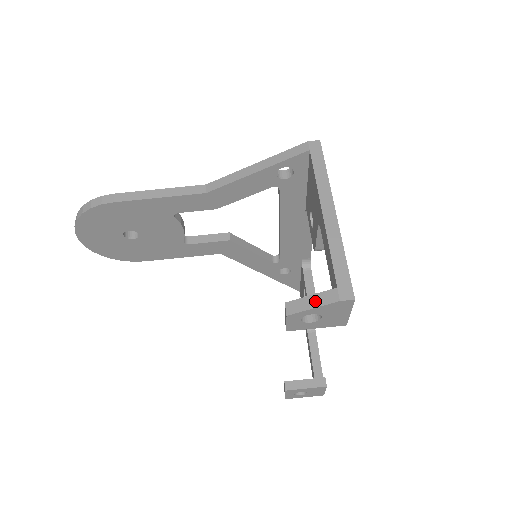
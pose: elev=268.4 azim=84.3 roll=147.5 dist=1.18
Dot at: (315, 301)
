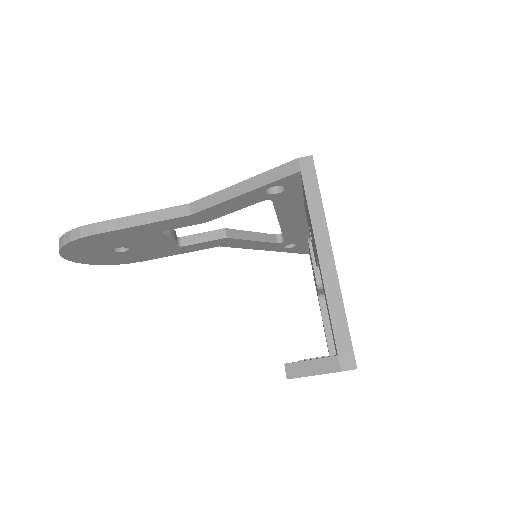
Dot at: (315, 368)
